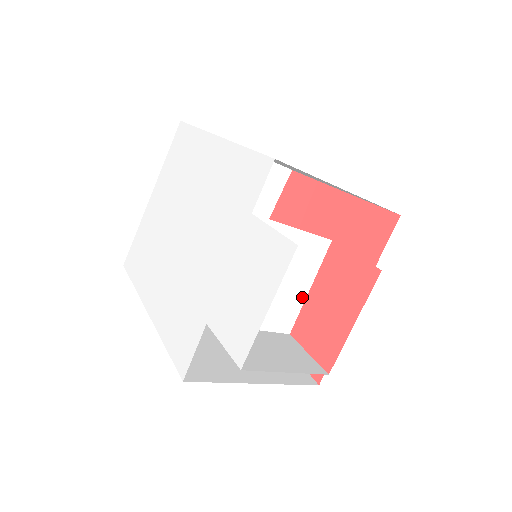
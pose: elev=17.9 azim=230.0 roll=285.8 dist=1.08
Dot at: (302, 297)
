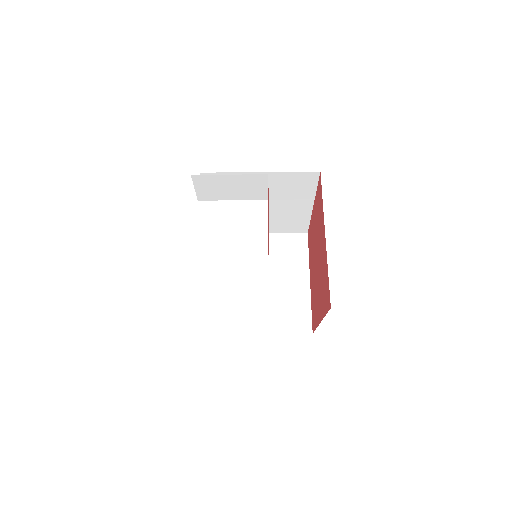
Dot at: (264, 239)
